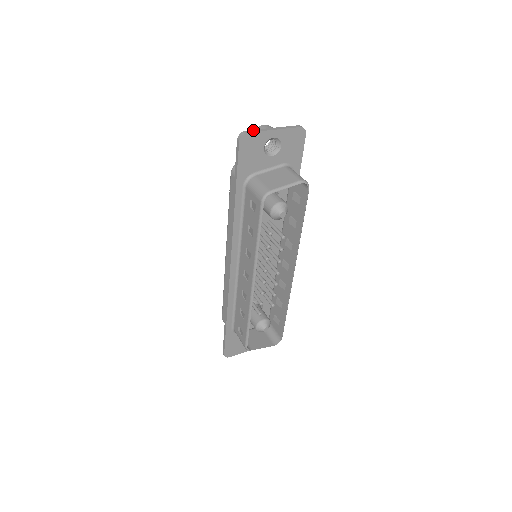
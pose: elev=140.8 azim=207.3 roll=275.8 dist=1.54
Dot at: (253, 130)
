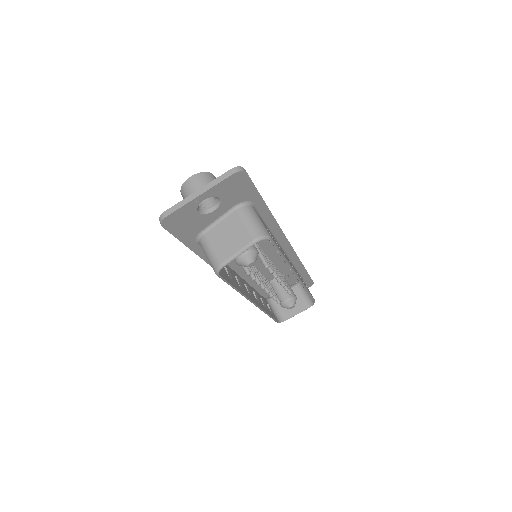
Dot at: (173, 207)
